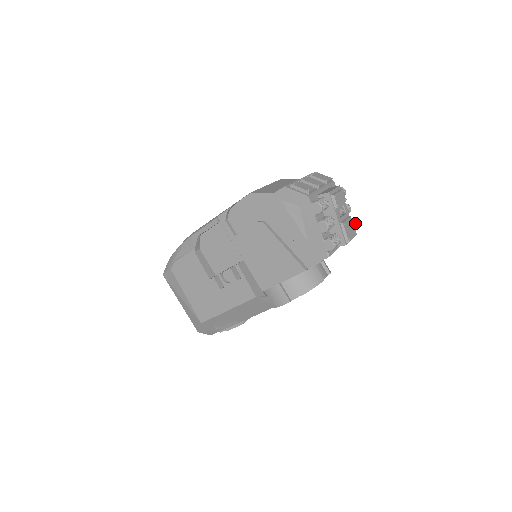
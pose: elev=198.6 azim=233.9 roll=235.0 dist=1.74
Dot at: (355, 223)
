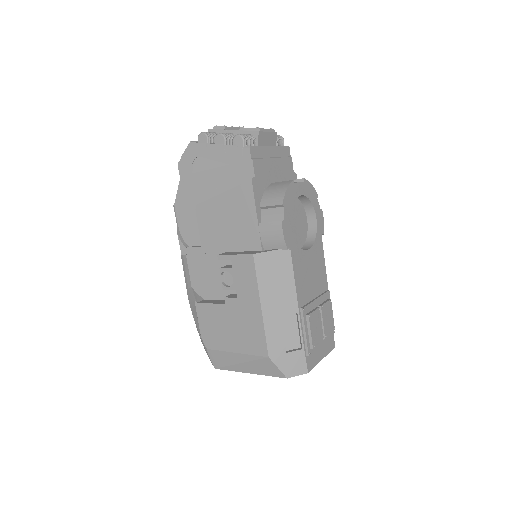
Dot at: occluded
